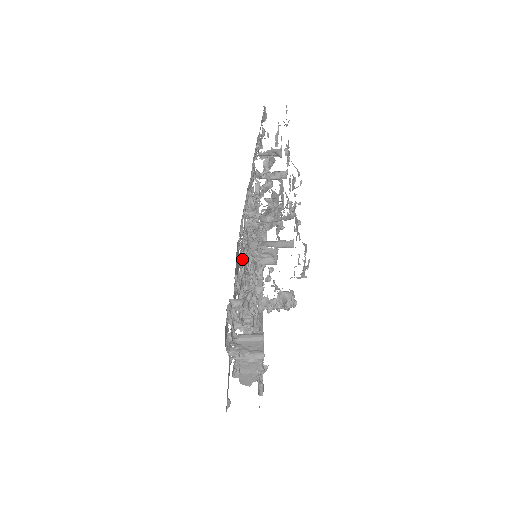
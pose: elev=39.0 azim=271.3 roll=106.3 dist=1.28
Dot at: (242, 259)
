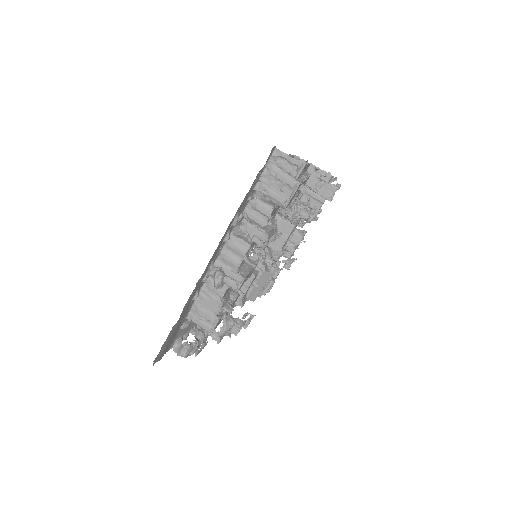
Dot at: occluded
